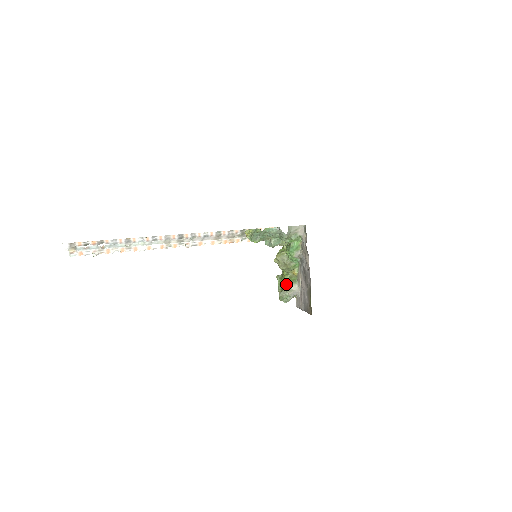
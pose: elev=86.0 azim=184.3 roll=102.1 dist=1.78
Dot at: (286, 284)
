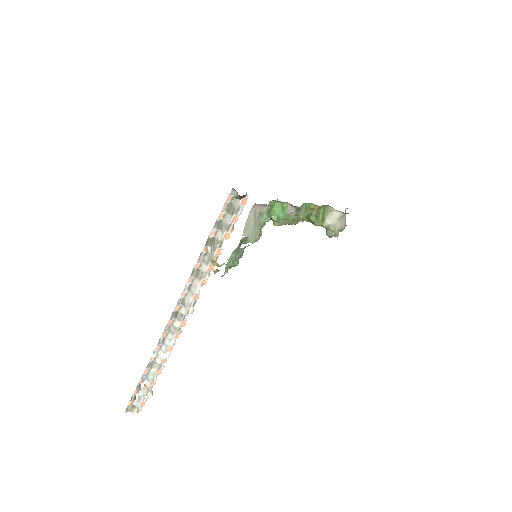
Dot at: (322, 225)
